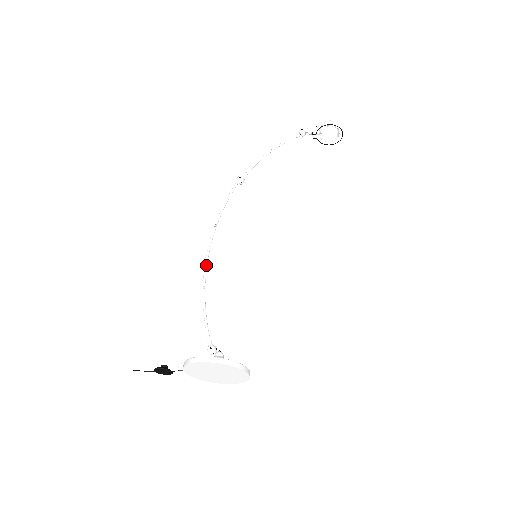
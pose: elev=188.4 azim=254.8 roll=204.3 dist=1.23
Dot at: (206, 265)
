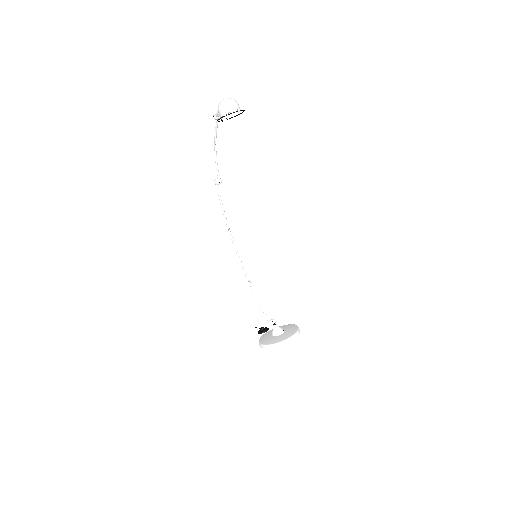
Dot at: (241, 264)
